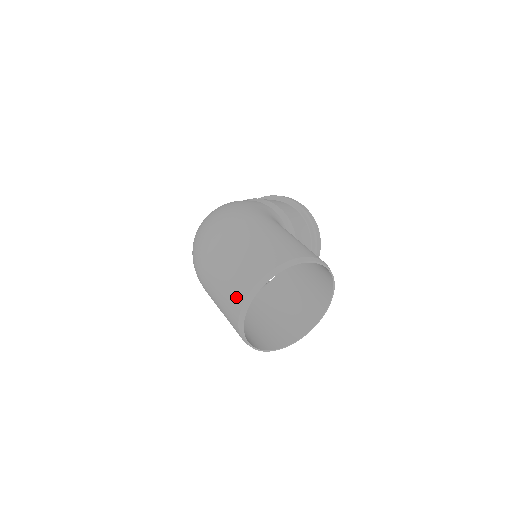
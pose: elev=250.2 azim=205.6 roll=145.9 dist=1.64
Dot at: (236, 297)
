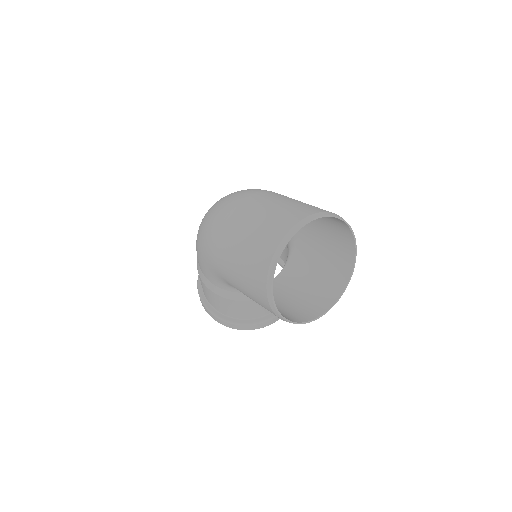
Dot at: (286, 221)
